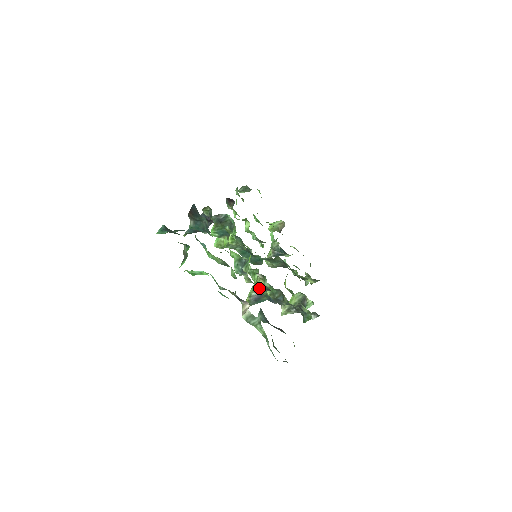
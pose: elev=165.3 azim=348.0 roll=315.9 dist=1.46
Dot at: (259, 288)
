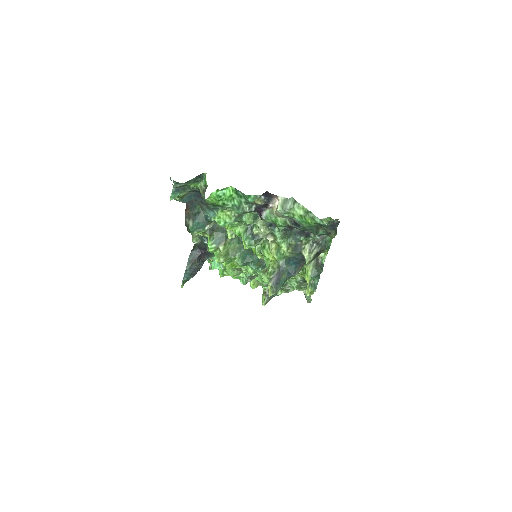
Dot at: (276, 233)
